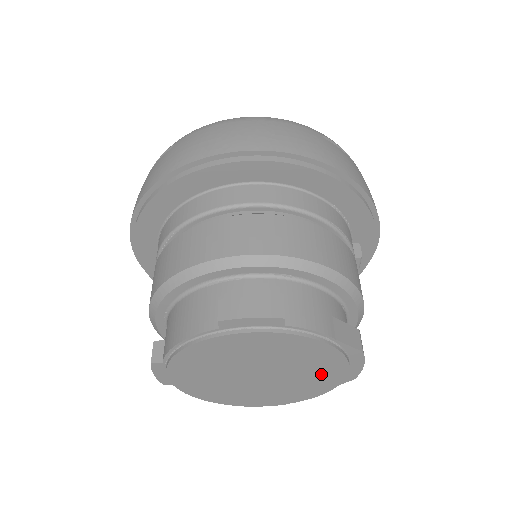
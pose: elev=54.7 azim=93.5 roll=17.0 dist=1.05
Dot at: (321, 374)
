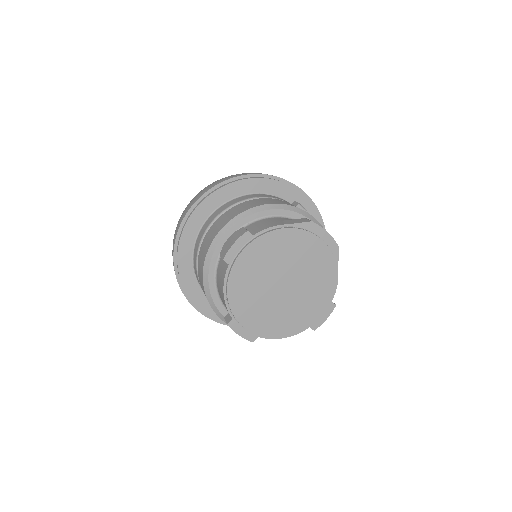
Dot at: (312, 255)
